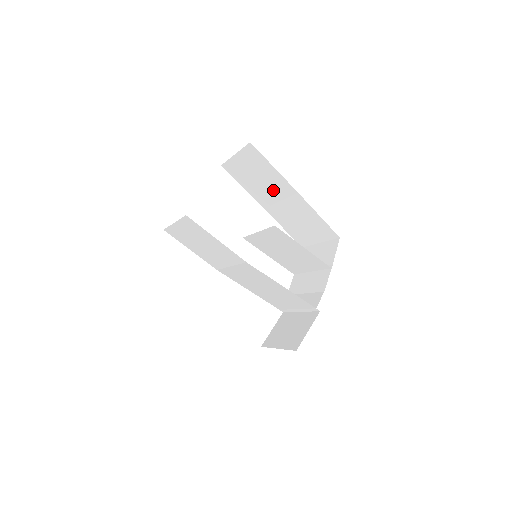
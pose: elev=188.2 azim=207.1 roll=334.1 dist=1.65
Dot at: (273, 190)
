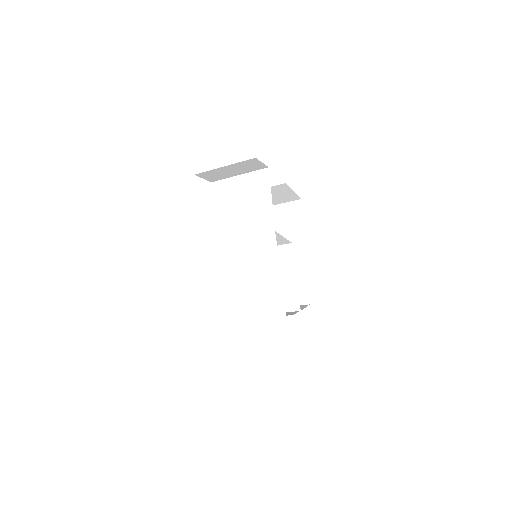
Dot at: occluded
